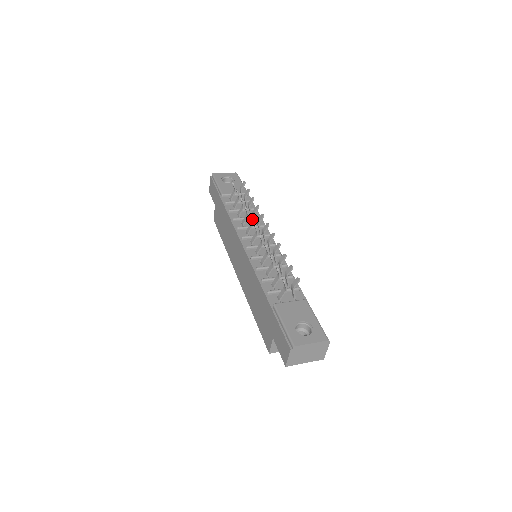
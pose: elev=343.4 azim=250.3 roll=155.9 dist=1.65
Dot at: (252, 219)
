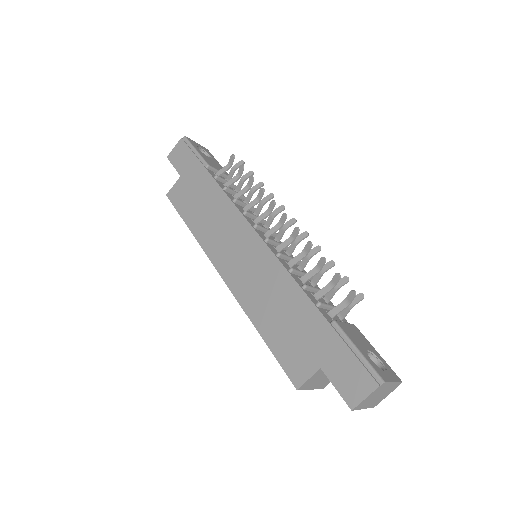
Dot at: (251, 209)
